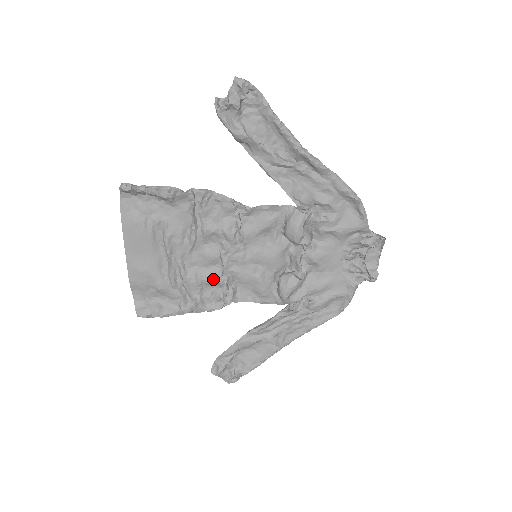
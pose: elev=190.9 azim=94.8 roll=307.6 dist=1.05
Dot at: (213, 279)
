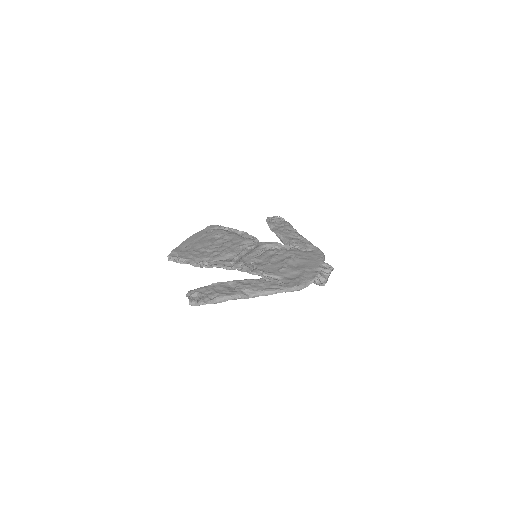
Dot at: occluded
